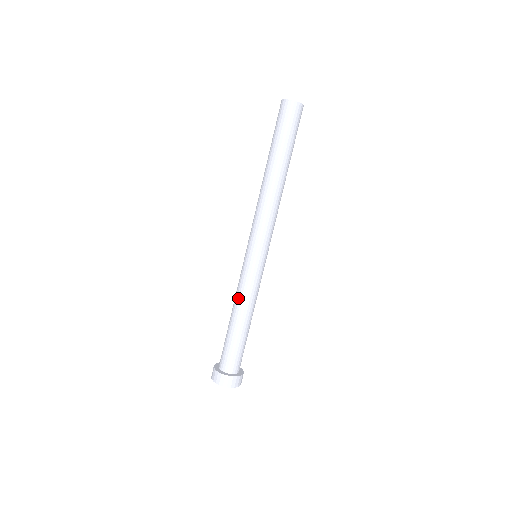
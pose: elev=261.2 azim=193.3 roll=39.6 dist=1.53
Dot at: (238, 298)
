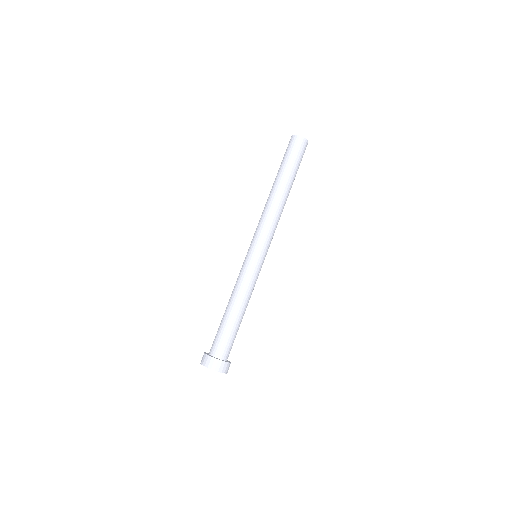
Dot at: (235, 289)
